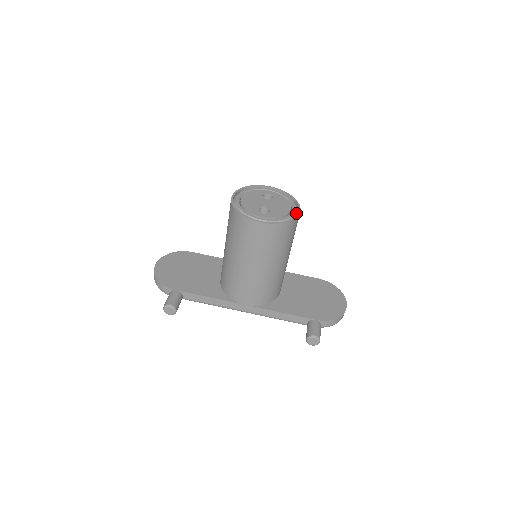
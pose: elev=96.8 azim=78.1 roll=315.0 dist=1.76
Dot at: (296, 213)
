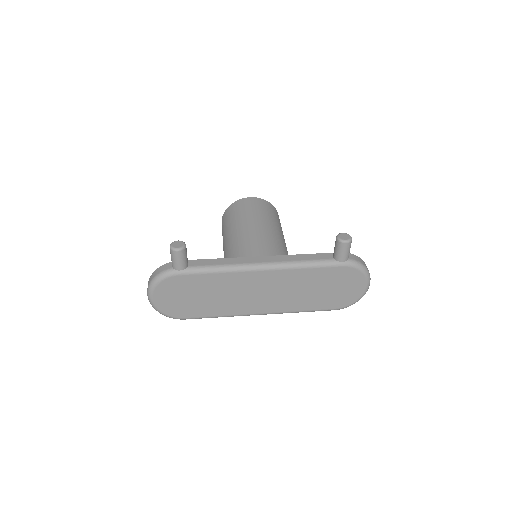
Dot at: occluded
